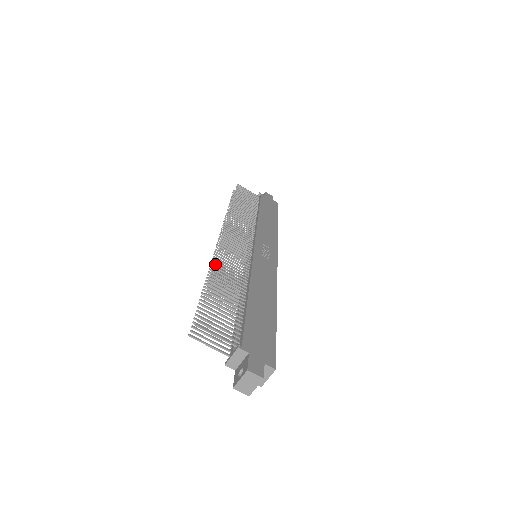
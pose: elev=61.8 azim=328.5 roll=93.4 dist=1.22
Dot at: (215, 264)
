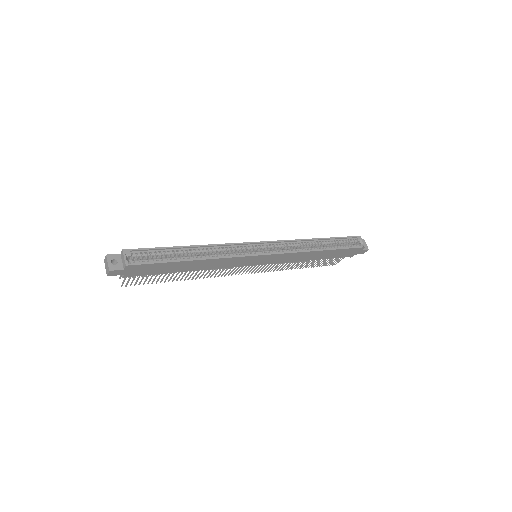
Dot at: occluded
